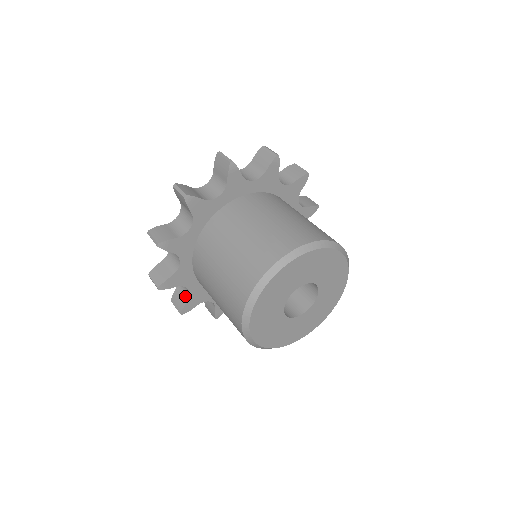
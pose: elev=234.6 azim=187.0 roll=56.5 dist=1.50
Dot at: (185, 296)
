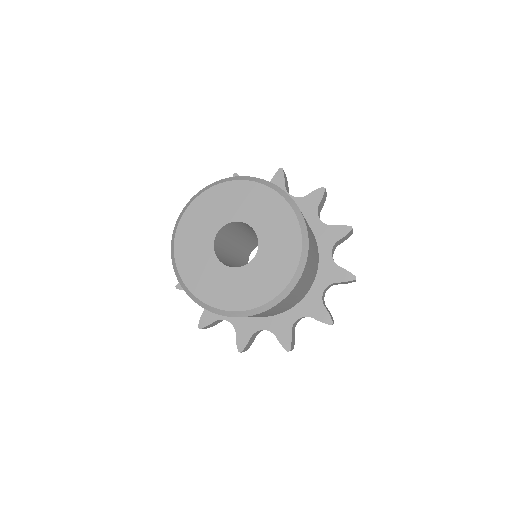
Dot at: occluded
